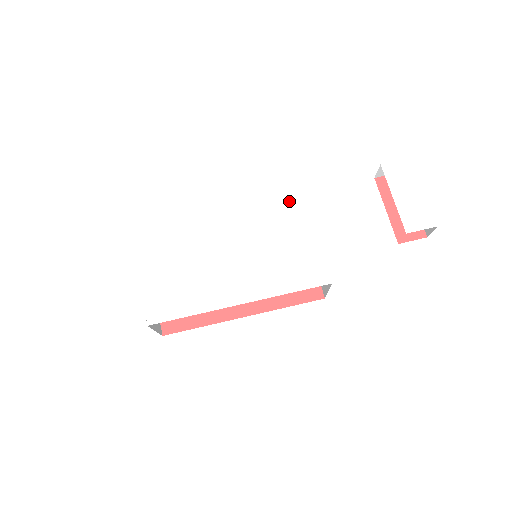
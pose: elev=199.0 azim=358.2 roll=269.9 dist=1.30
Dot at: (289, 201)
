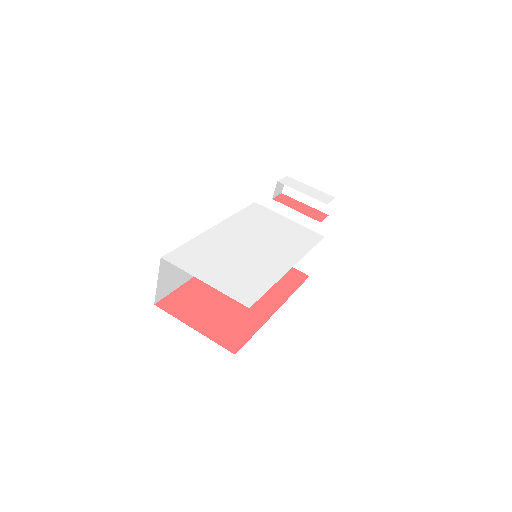
Dot at: (252, 209)
